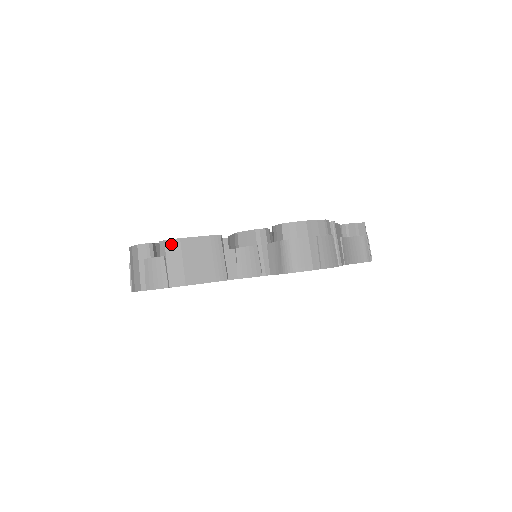
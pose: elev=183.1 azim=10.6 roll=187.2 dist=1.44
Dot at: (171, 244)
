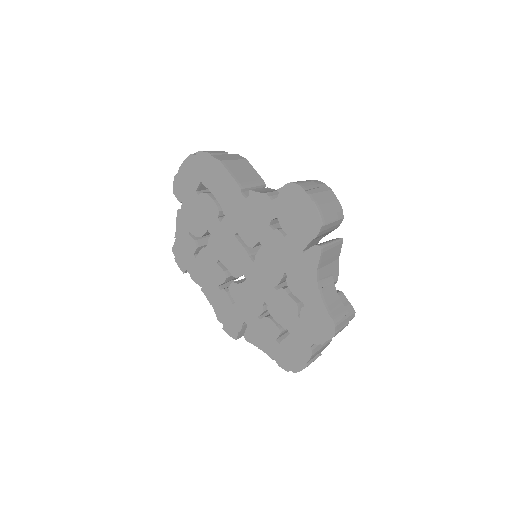
Dot at: (239, 156)
